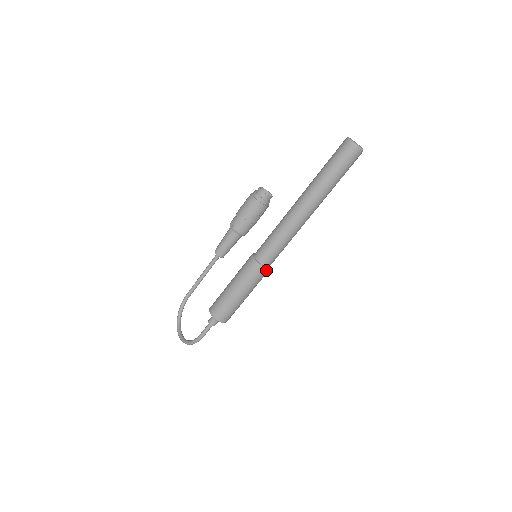
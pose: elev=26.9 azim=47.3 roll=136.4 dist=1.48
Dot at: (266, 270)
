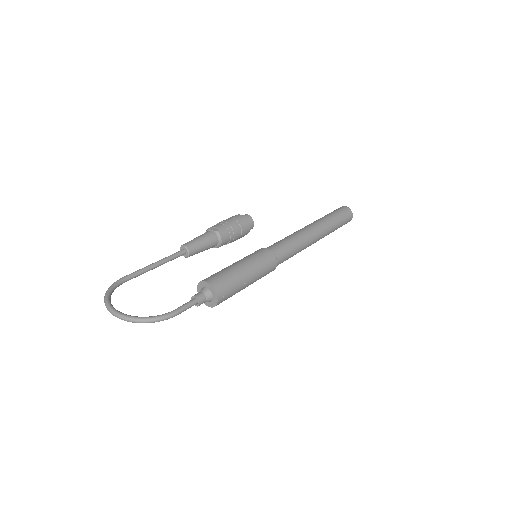
Dot at: (275, 267)
